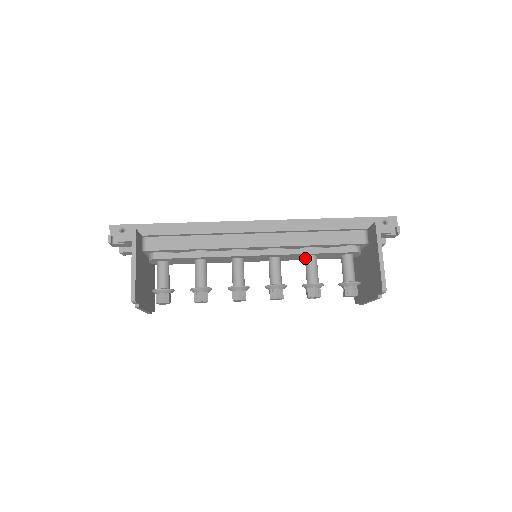
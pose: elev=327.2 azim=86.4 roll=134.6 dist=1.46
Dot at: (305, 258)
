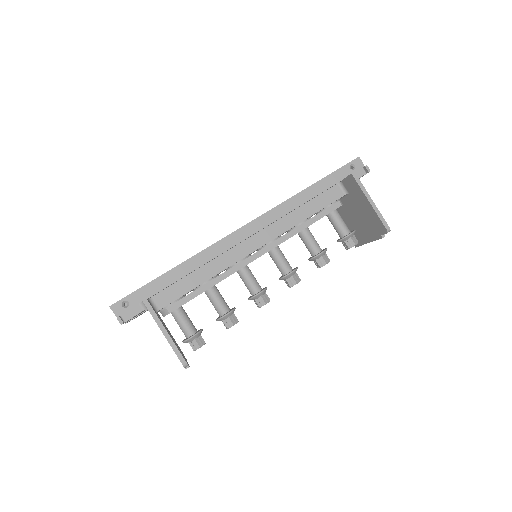
Dot at: (299, 234)
